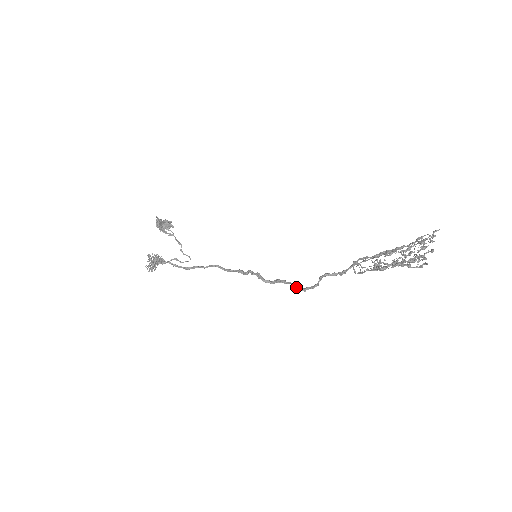
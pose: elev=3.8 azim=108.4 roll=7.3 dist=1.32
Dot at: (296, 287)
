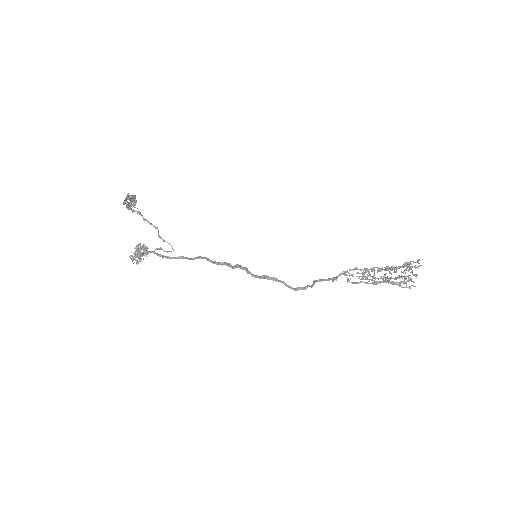
Dot at: (288, 286)
